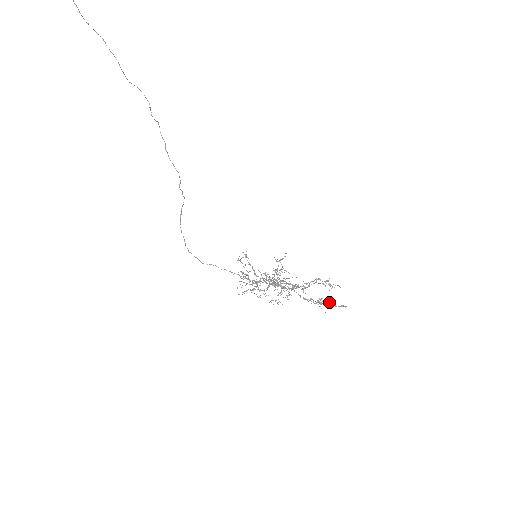
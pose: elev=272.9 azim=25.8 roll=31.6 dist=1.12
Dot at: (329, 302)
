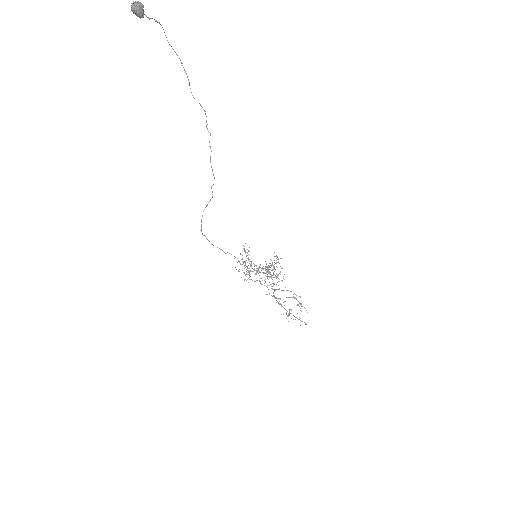
Dot at: occluded
